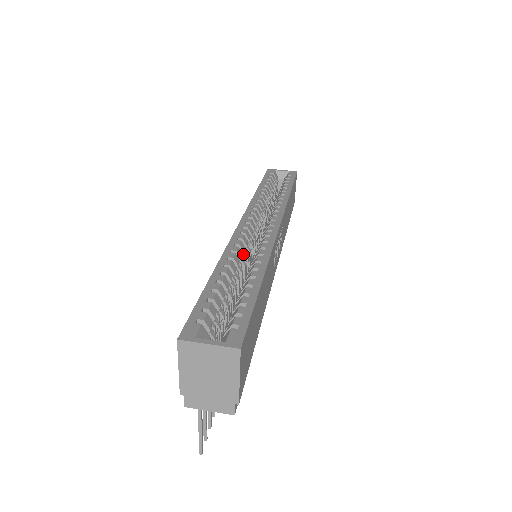
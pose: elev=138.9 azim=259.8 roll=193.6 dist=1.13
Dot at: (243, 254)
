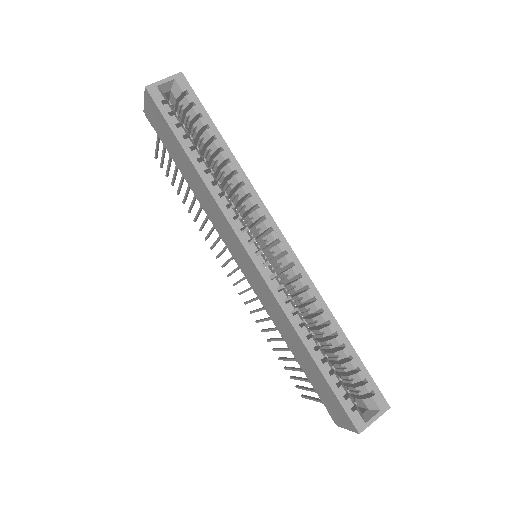
Dot at: (291, 300)
